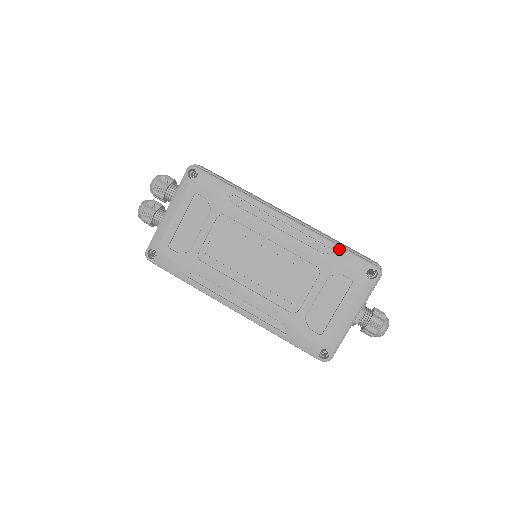
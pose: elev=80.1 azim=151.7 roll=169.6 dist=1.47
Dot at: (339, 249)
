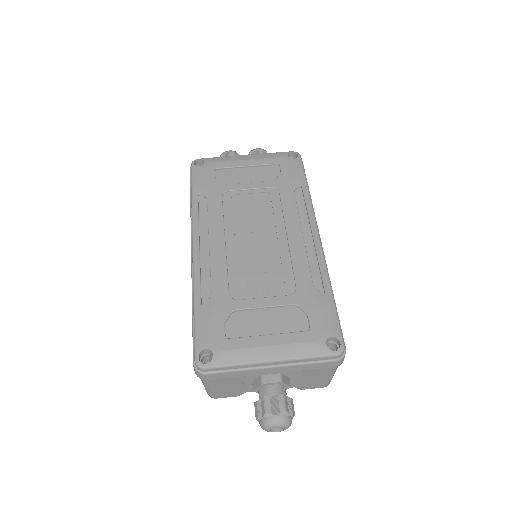
Dot at: (330, 297)
